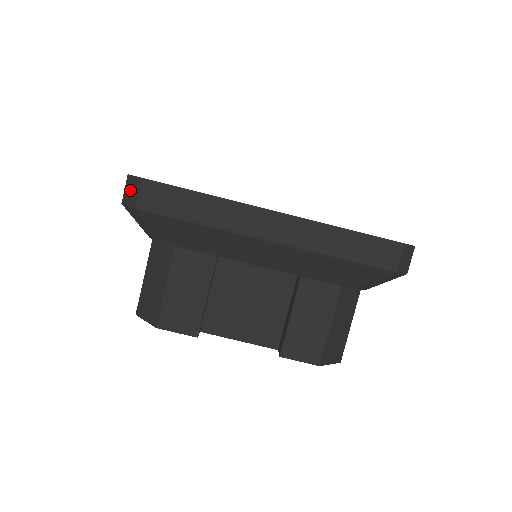
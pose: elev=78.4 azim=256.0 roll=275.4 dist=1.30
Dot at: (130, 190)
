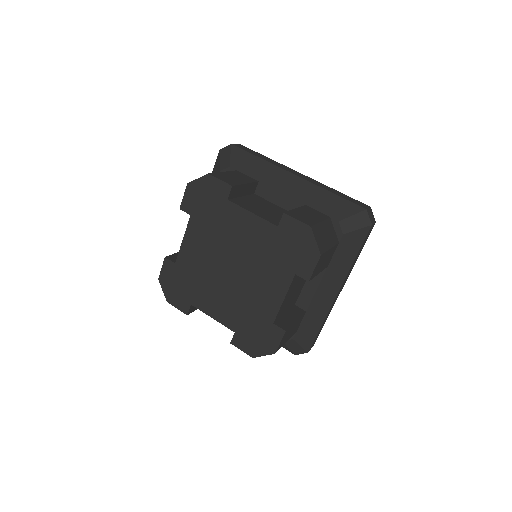
Dot at: occluded
